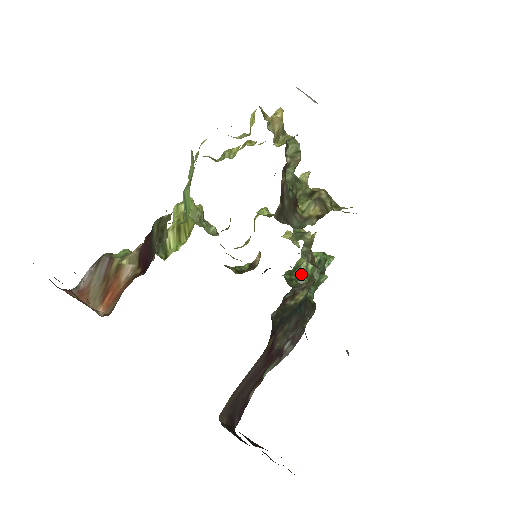
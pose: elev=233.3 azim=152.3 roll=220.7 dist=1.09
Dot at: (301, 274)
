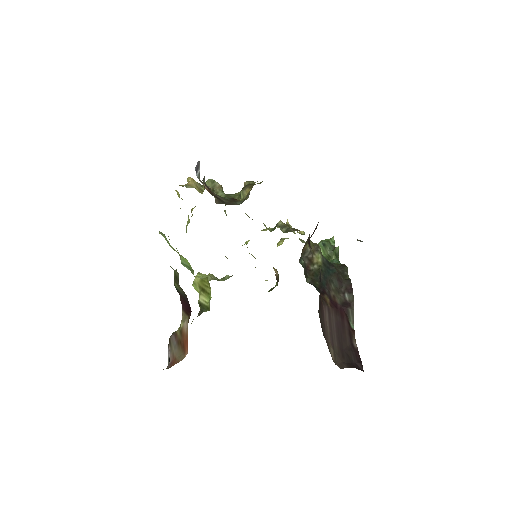
Dot at: occluded
